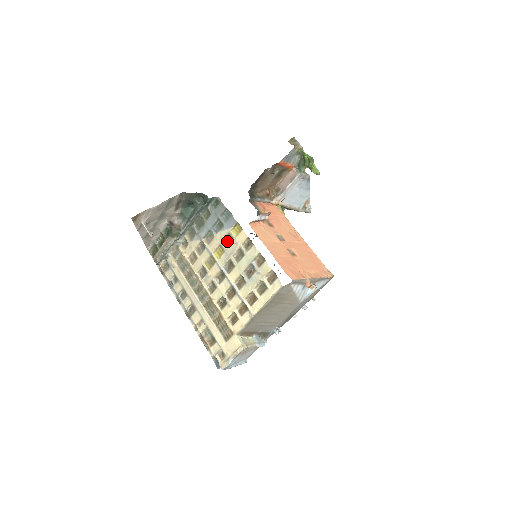
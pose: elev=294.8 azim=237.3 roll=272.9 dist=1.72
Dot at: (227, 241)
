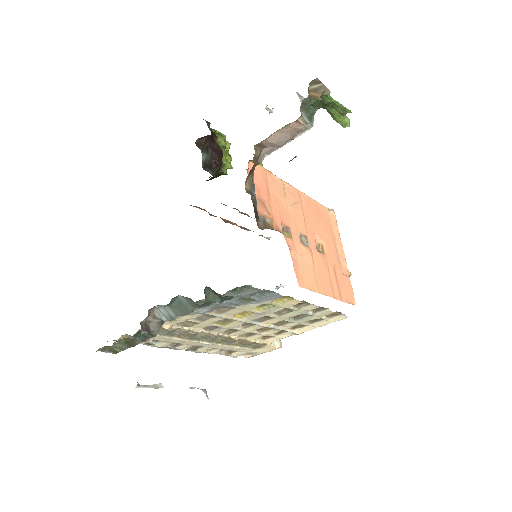
Dot at: (260, 306)
